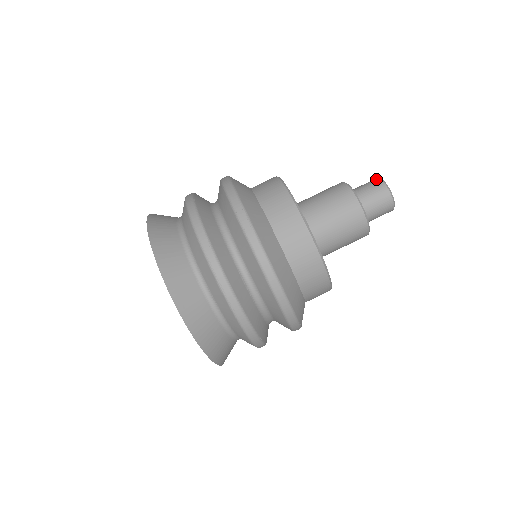
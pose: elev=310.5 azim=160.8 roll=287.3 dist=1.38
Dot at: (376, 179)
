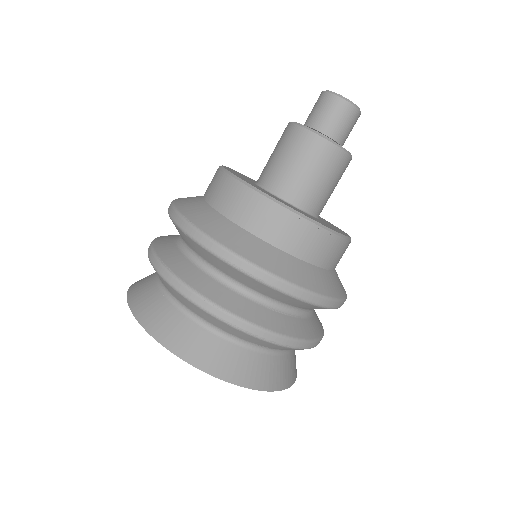
Dot at: (325, 95)
